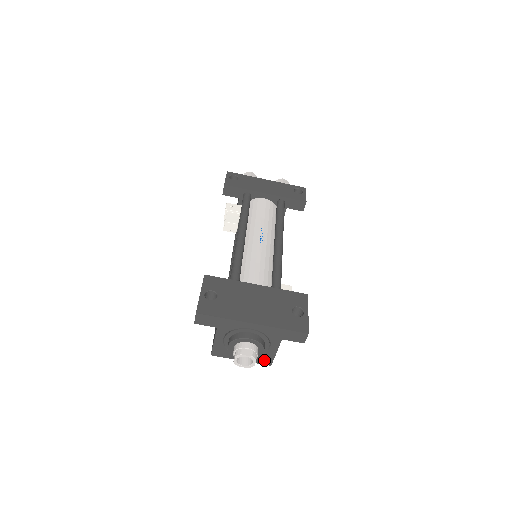
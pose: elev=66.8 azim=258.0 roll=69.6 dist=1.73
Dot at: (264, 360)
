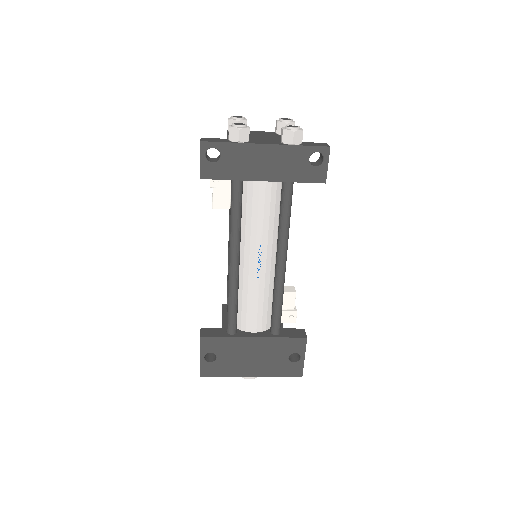
Dot at: occluded
